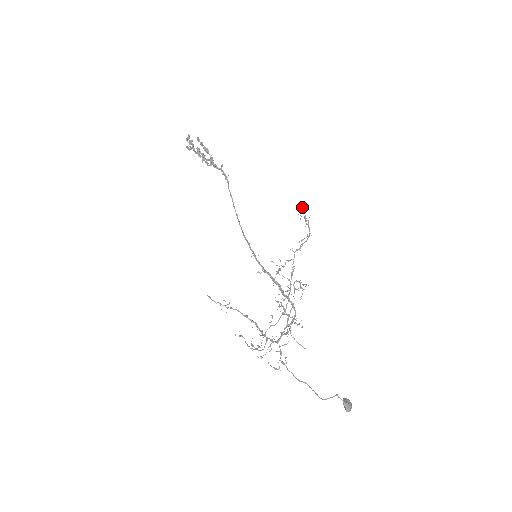
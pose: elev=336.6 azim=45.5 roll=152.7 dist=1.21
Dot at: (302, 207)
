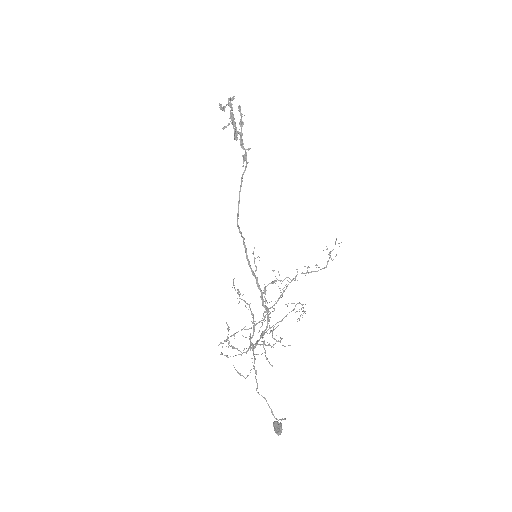
Dot at: (335, 243)
